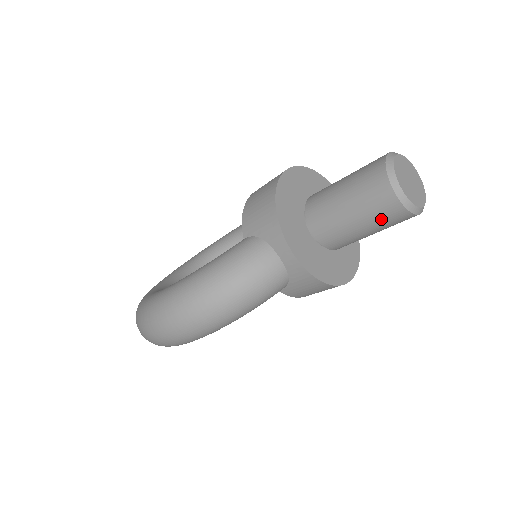
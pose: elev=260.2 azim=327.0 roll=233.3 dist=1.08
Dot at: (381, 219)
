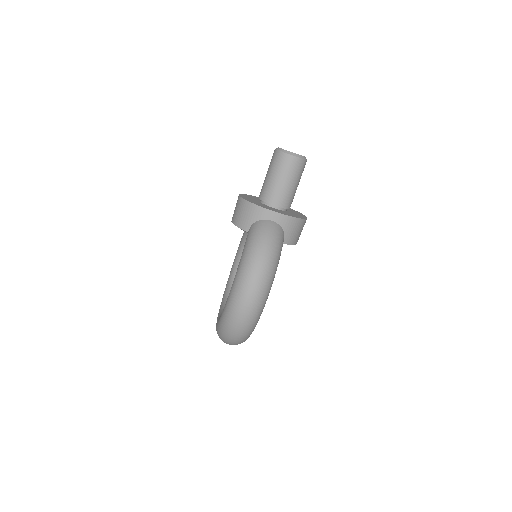
Dot at: (295, 172)
